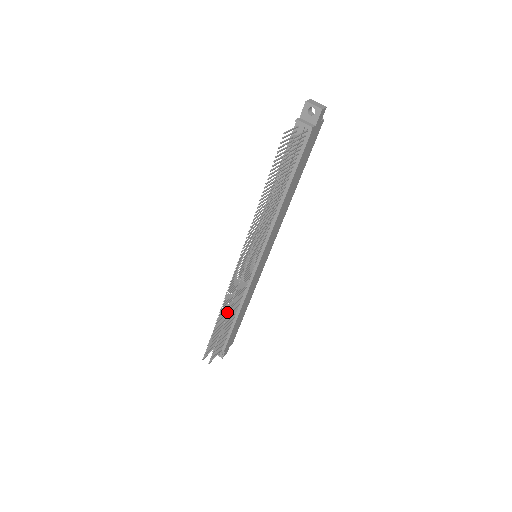
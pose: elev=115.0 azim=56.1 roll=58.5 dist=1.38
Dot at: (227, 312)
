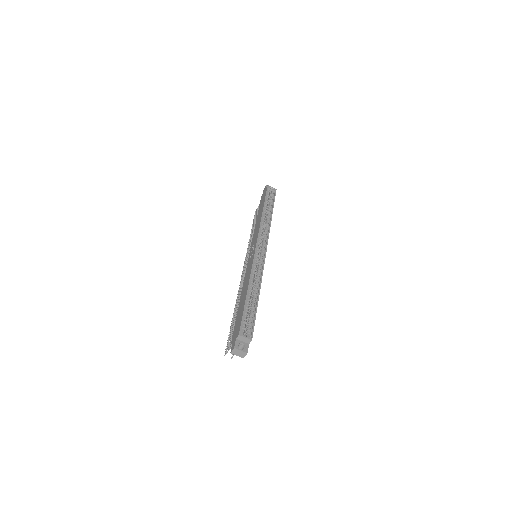
Dot at: occluded
